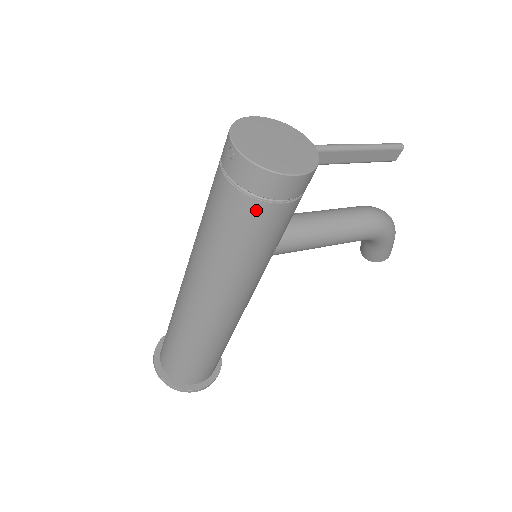
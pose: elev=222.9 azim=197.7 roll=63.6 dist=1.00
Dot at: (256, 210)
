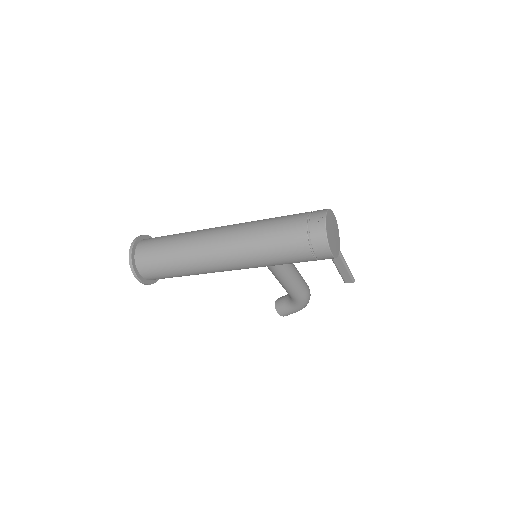
Dot at: (303, 247)
